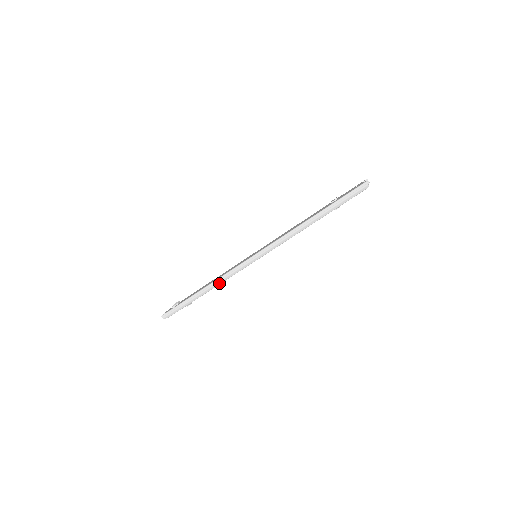
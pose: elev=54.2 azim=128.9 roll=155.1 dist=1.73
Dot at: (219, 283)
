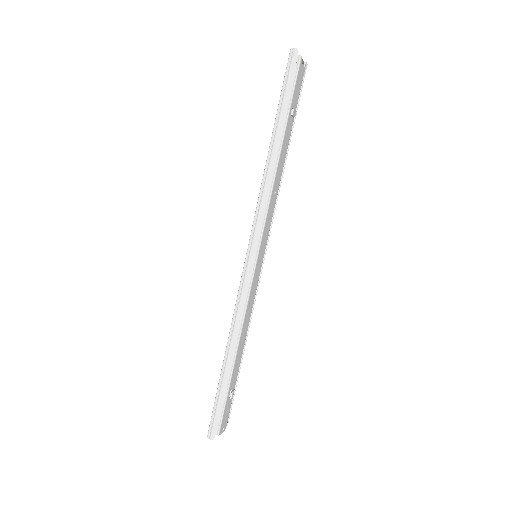
Dot at: (237, 326)
